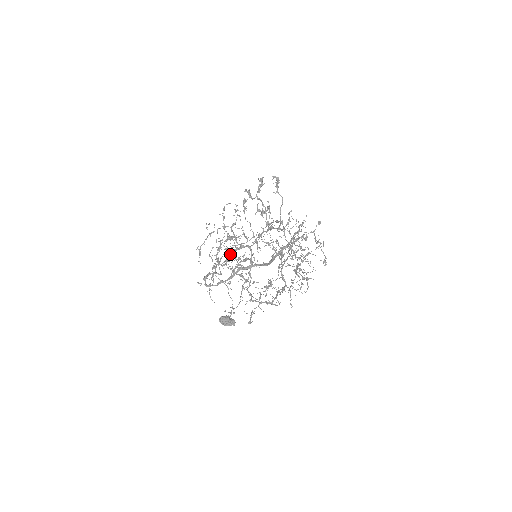
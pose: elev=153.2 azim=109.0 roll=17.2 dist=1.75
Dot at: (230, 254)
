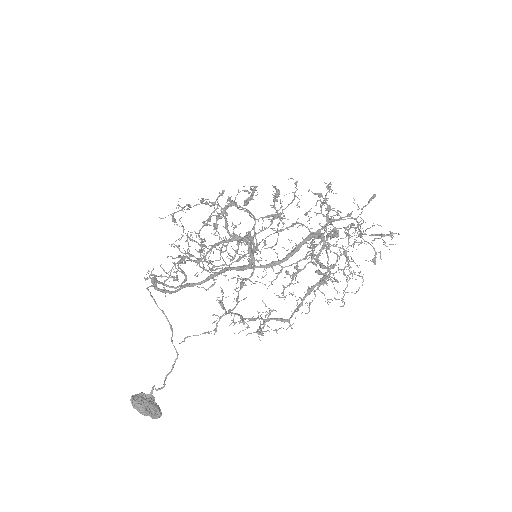
Dot at: (214, 245)
